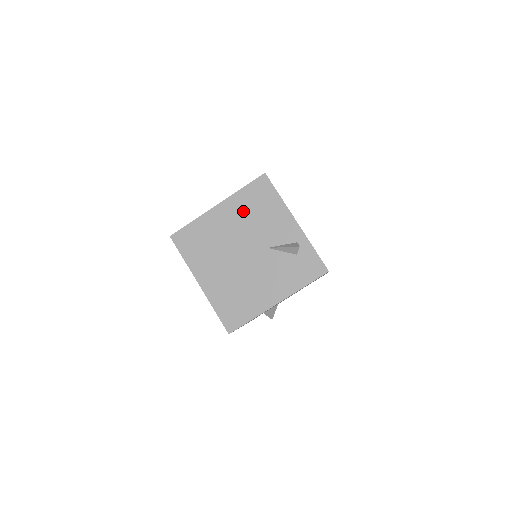
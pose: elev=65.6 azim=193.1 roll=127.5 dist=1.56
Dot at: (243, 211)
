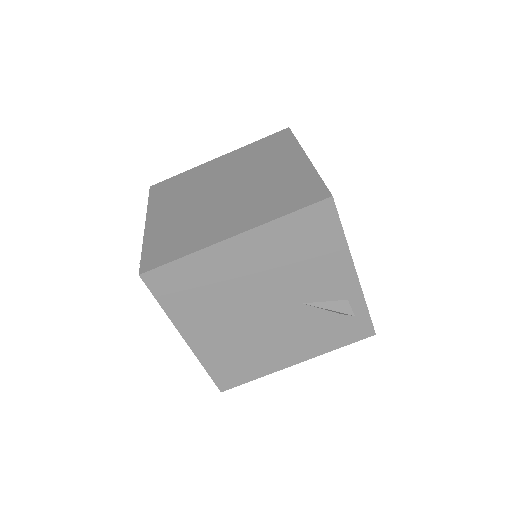
Dot at: (278, 251)
